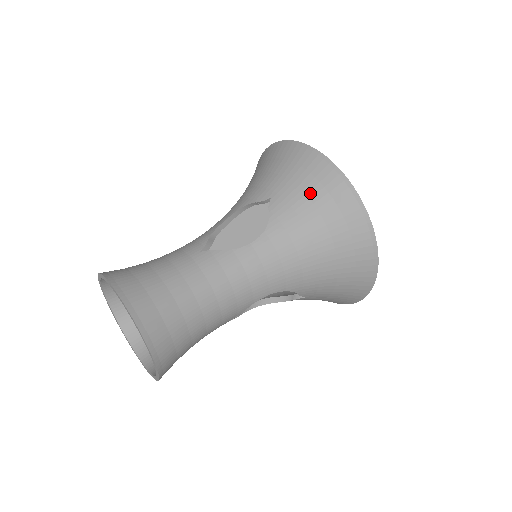
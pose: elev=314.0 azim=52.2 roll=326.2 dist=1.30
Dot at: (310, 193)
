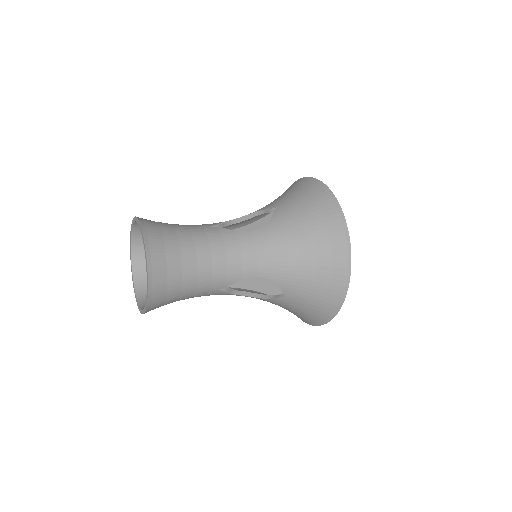
Dot at: (307, 207)
